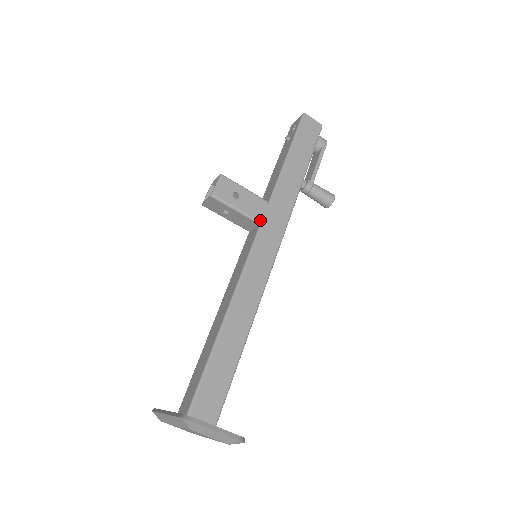
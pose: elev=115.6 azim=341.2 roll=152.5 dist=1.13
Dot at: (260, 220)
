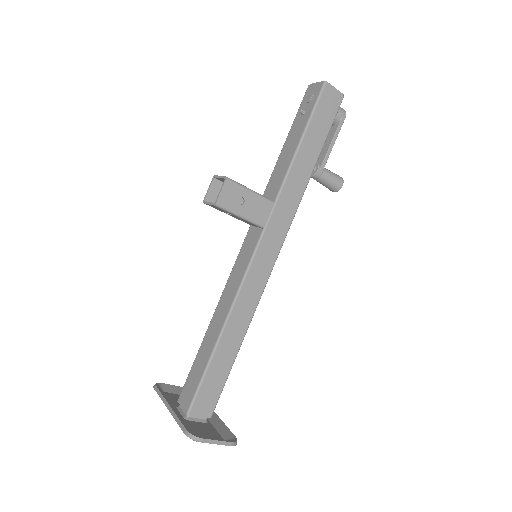
Dot at: (264, 225)
